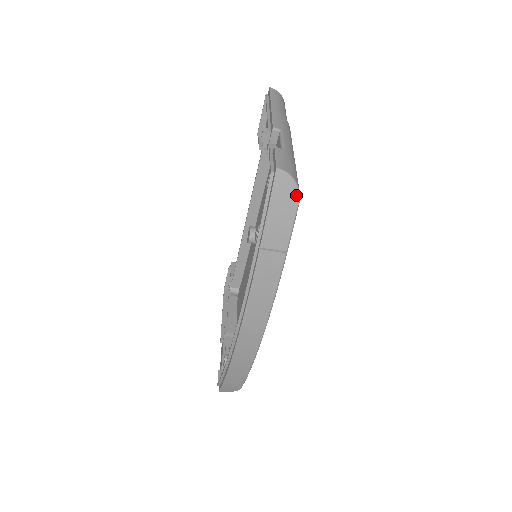
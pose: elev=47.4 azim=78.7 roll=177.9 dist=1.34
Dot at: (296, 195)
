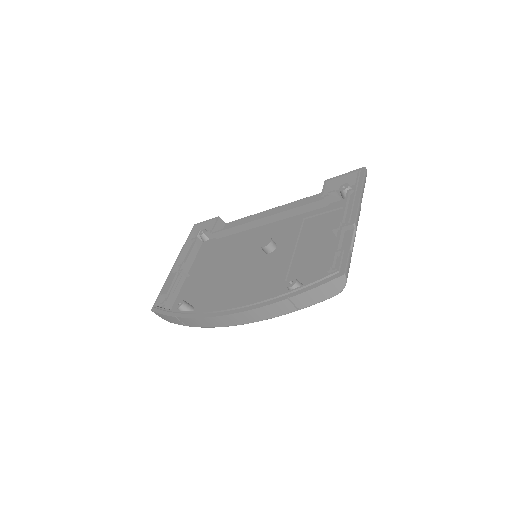
Dot at: (338, 293)
